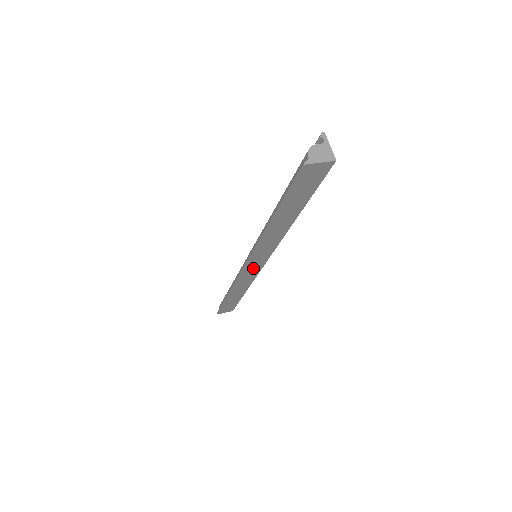
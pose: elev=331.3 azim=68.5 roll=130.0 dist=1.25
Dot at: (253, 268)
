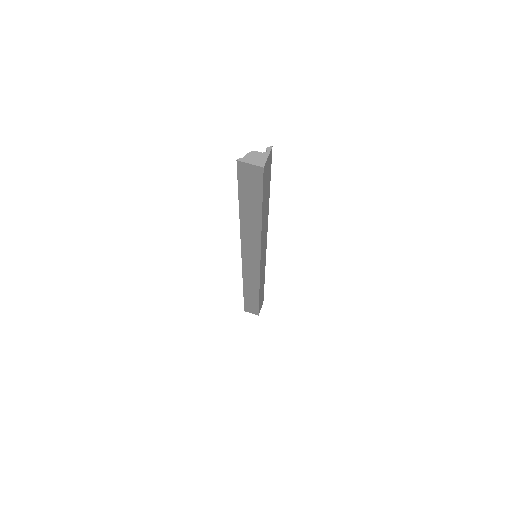
Dot at: (251, 265)
